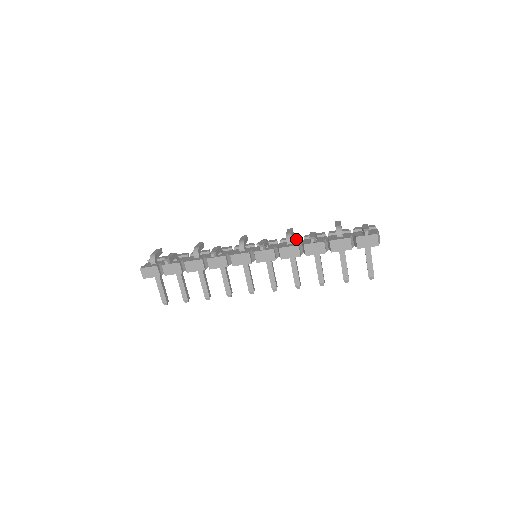
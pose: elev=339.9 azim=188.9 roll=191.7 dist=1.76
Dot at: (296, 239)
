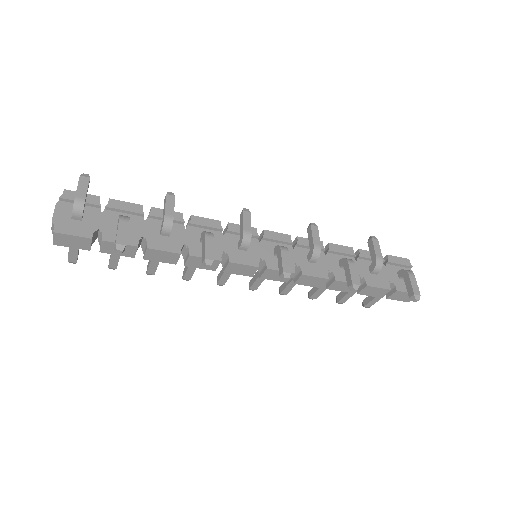
Dot at: occluded
